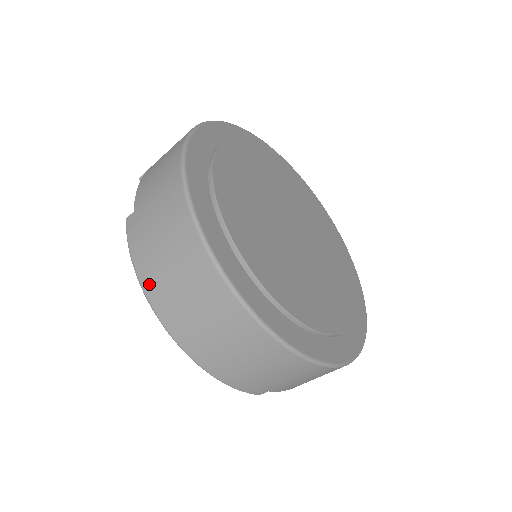
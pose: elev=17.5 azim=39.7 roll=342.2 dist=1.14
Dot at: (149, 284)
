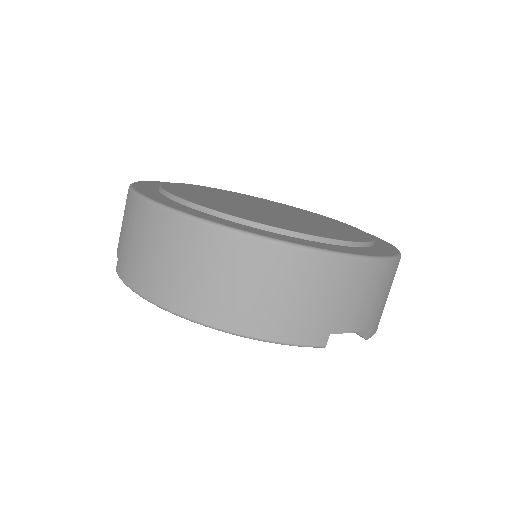
Dot at: (150, 289)
